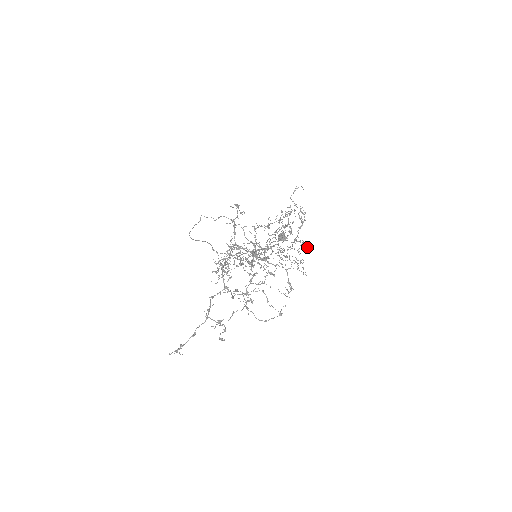
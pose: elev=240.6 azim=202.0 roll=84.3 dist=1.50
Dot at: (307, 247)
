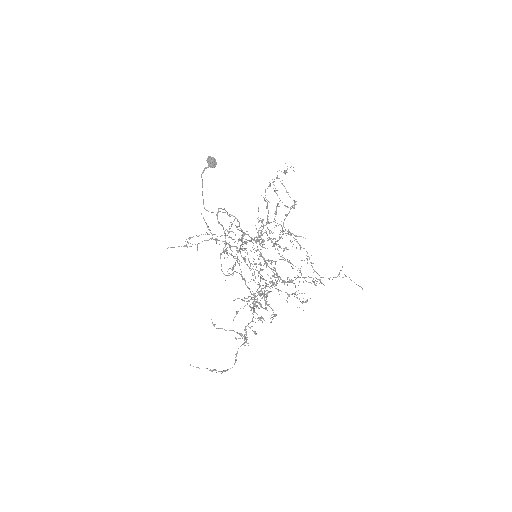
Dot at: occluded
